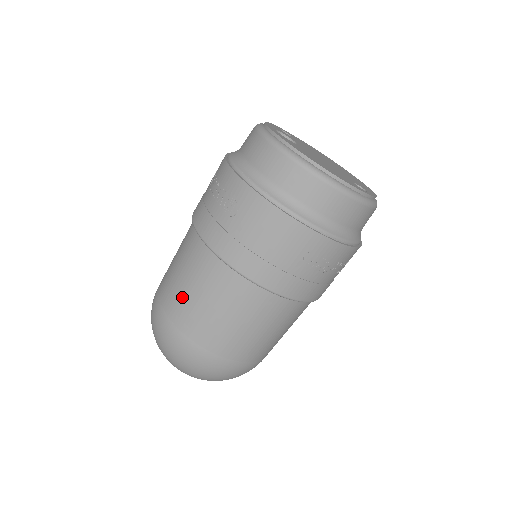
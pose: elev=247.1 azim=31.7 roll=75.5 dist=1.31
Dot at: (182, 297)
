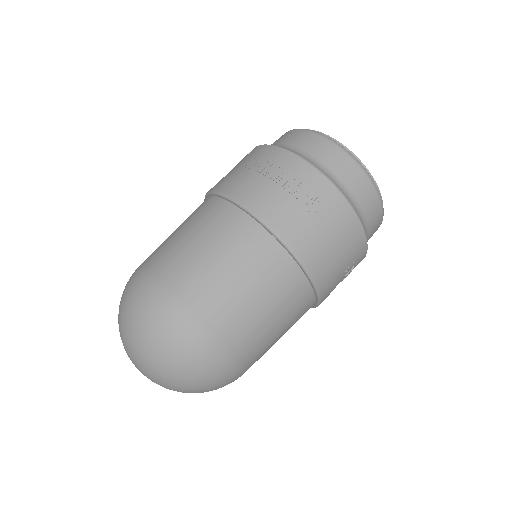
Dot at: (228, 290)
